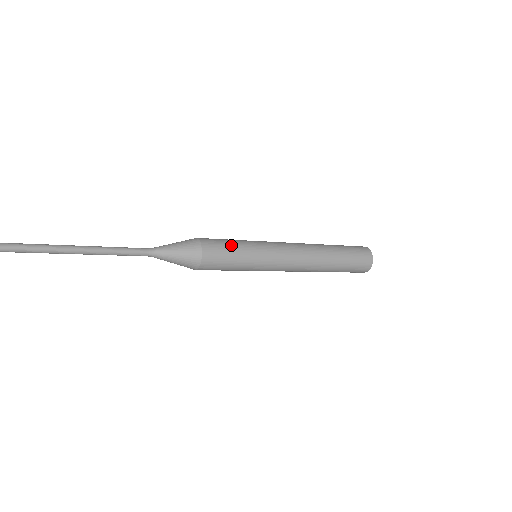
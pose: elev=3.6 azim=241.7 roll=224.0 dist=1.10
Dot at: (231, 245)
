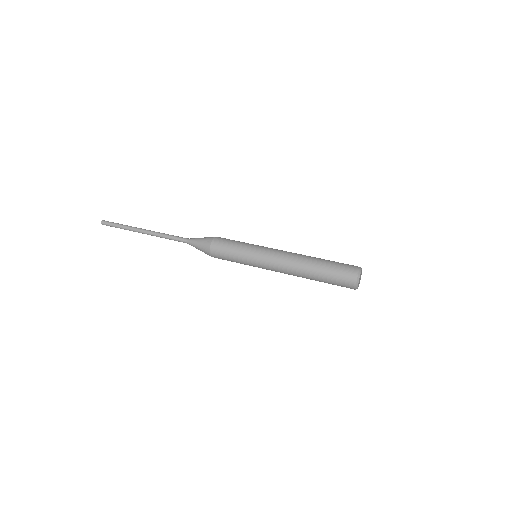
Dot at: (232, 245)
